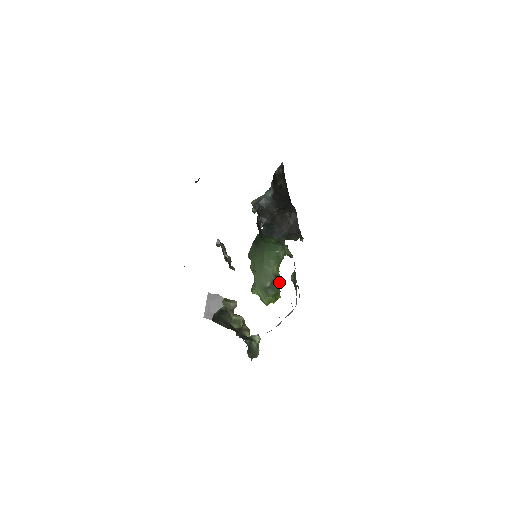
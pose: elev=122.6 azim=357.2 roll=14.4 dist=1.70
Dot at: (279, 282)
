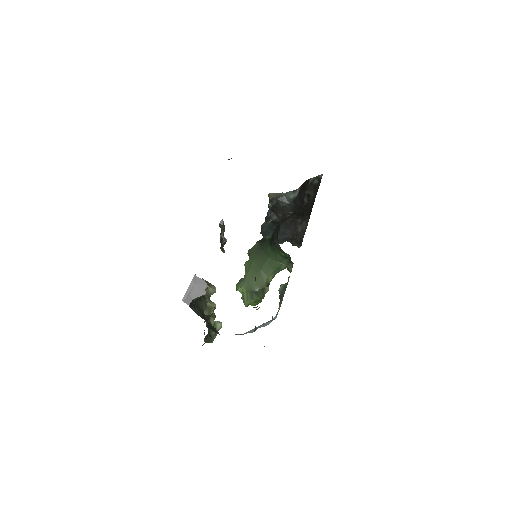
Dot at: (267, 289)
